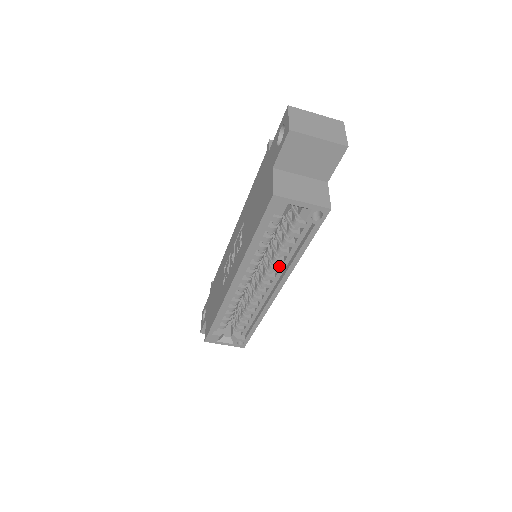
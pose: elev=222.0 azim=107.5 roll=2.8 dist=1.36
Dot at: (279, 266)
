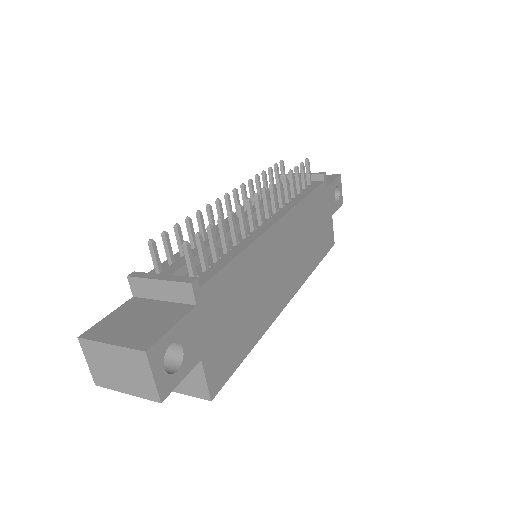
Dot at: occluded
